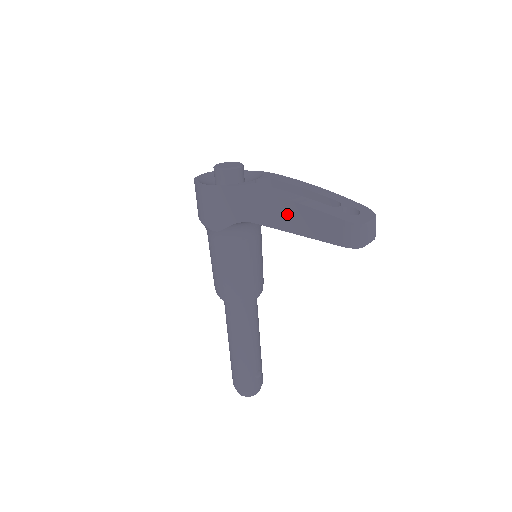
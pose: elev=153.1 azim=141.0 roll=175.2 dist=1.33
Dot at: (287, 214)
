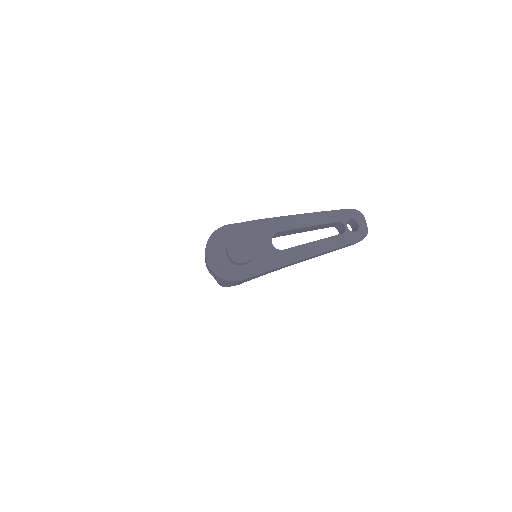
Dot at: occluded
